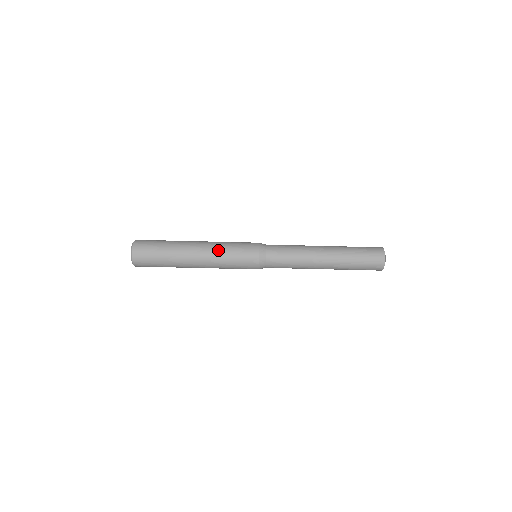
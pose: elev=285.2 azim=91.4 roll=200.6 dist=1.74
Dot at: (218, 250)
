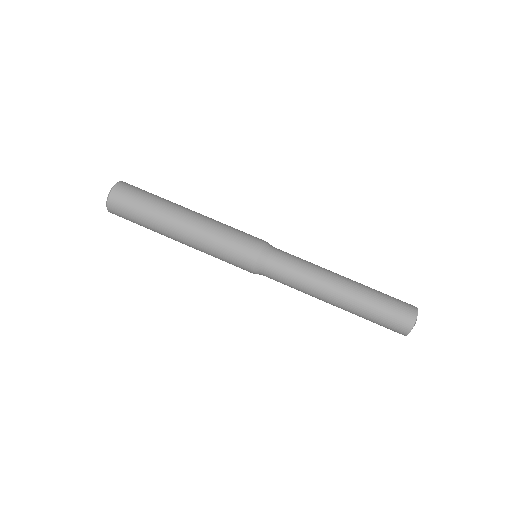
Dot at: (209, 236)
